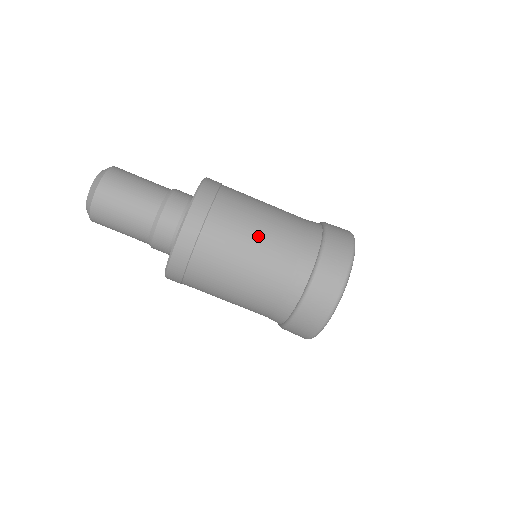
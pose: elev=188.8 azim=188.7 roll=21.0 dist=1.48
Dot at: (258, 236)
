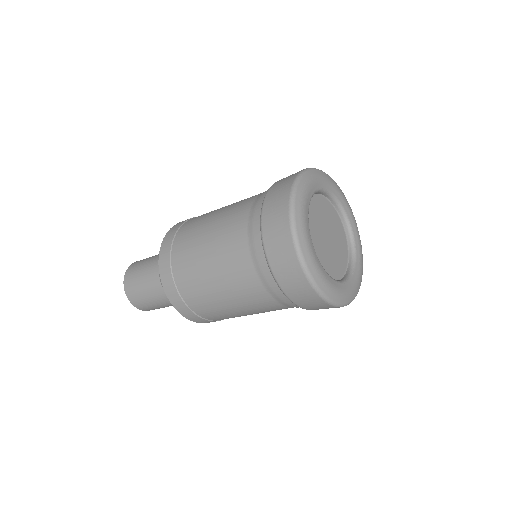
Dot at: (220, 287)
